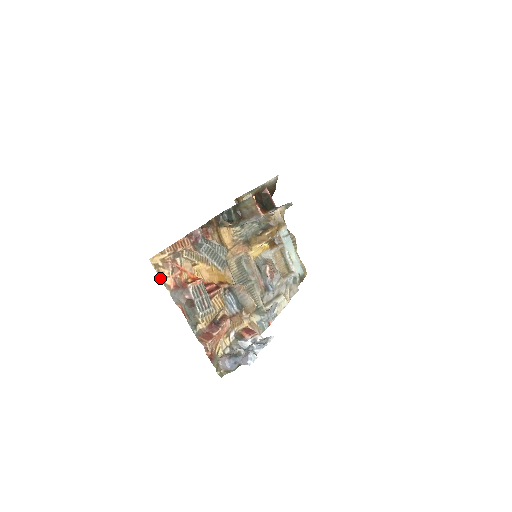
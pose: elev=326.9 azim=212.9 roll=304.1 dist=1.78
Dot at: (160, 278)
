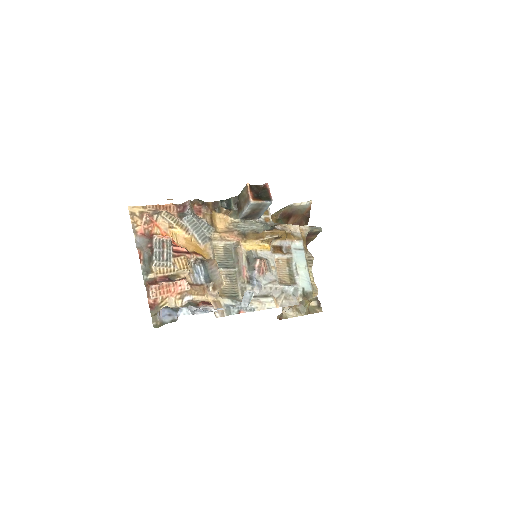
Dot at: (131, 223)
